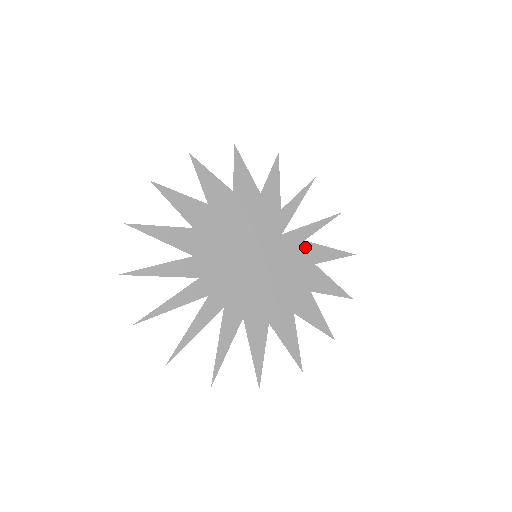
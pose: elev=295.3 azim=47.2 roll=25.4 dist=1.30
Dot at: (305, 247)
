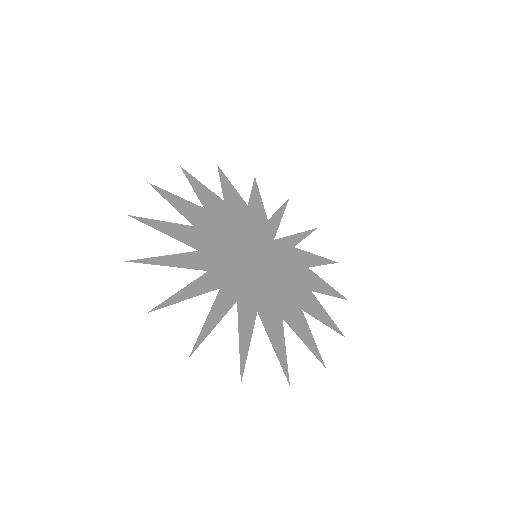
Dot at: (296, 252)
